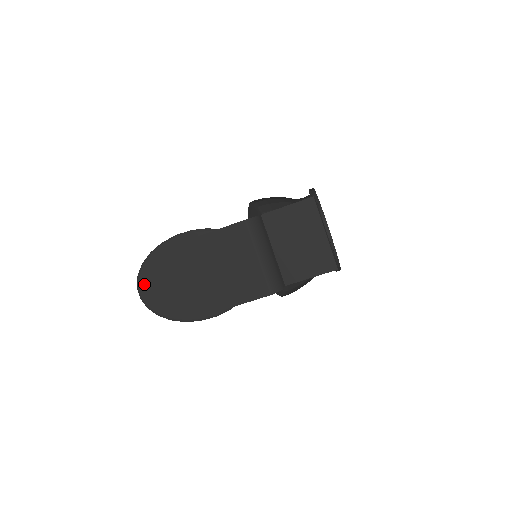
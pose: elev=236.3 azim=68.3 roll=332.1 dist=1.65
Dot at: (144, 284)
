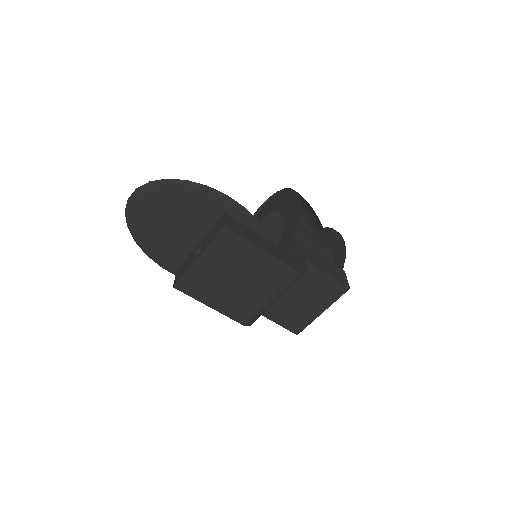
Dot at: (147, 196)
